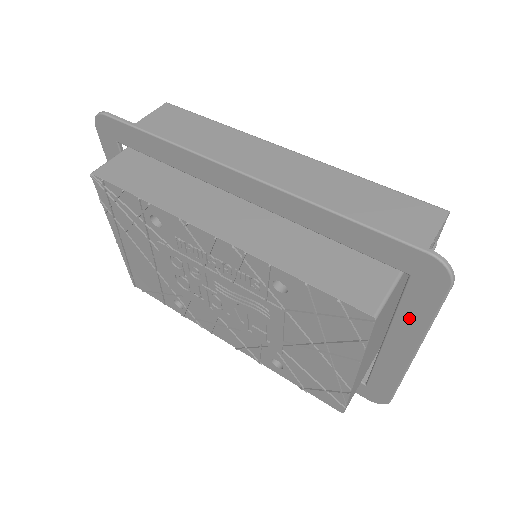
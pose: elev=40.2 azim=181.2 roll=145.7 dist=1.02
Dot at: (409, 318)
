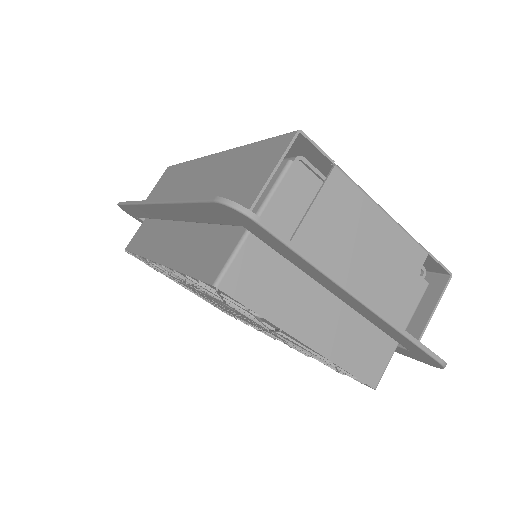
Dot at: (302, 266)
